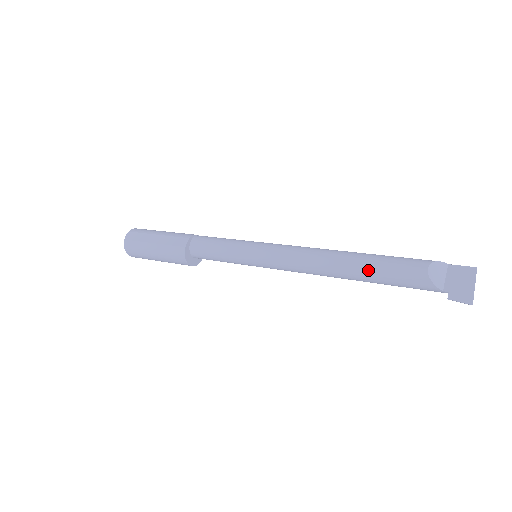
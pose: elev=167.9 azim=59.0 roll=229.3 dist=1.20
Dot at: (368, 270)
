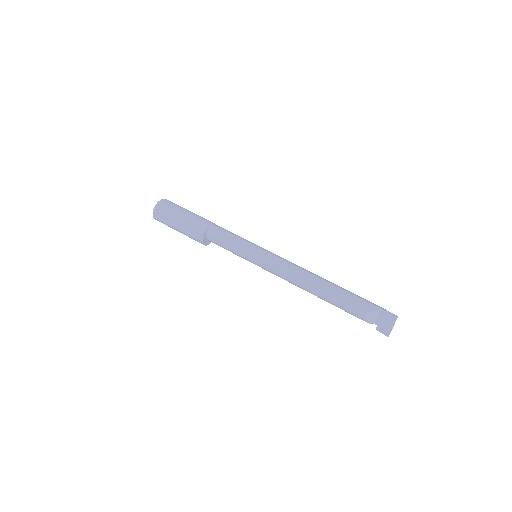
Dot at: occluded
